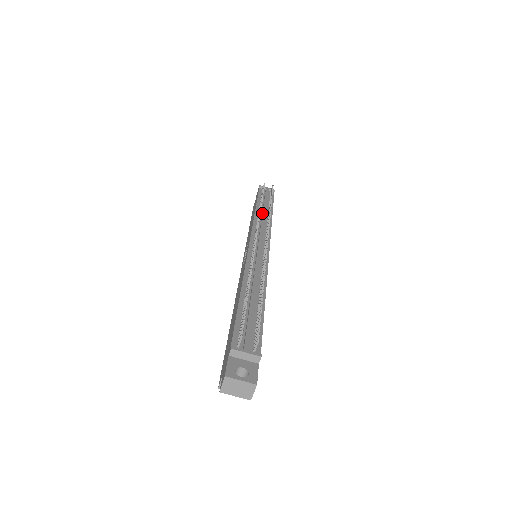
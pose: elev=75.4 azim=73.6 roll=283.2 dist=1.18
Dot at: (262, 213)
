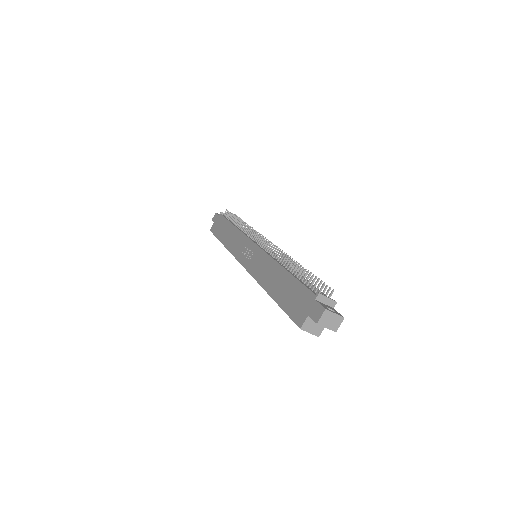
Dot at: occluded
